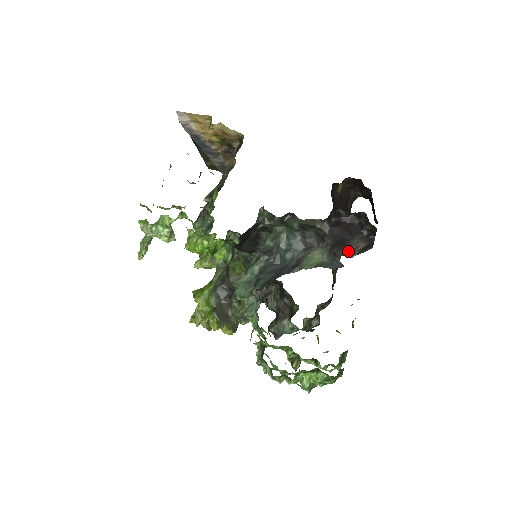
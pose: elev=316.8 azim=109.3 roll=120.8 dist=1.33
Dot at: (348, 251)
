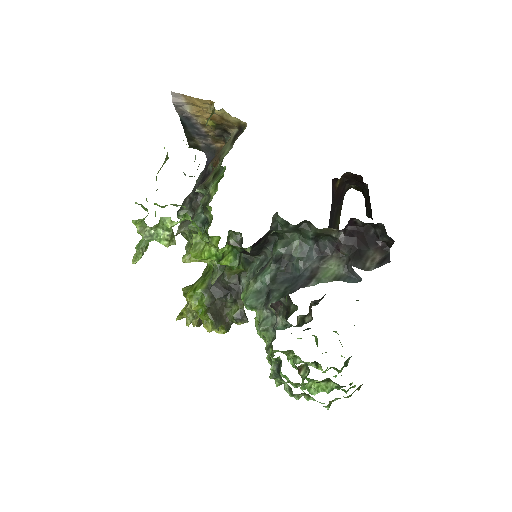
Dot at: (366, 264)
